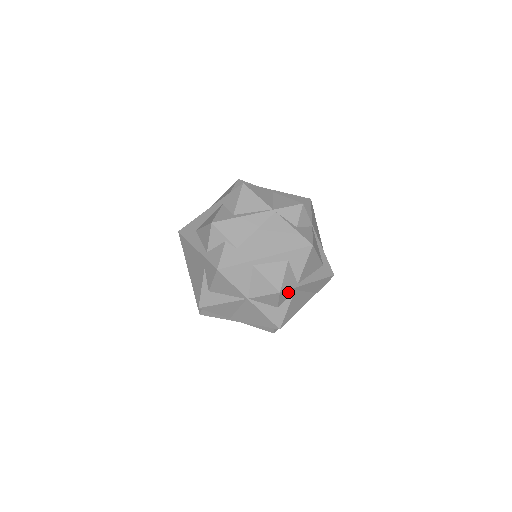
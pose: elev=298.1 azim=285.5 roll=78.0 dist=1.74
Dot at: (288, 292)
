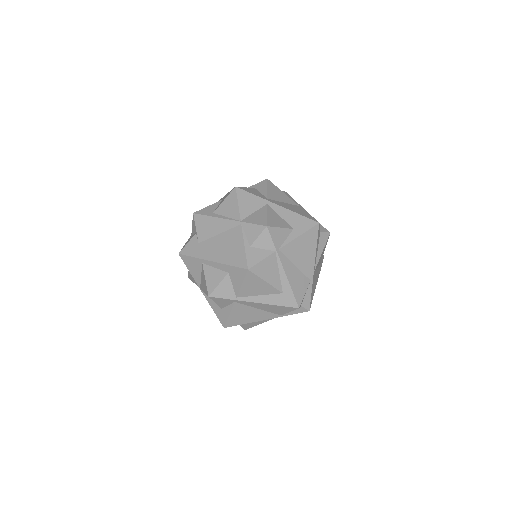
Dot at: (224, 300)
